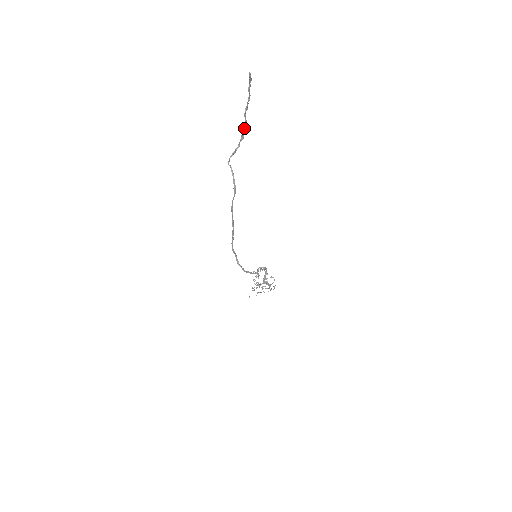
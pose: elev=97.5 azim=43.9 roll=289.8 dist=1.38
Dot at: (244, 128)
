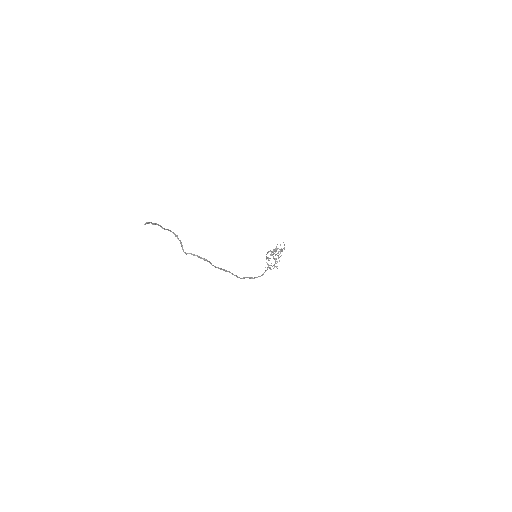
Dot at: occluded
